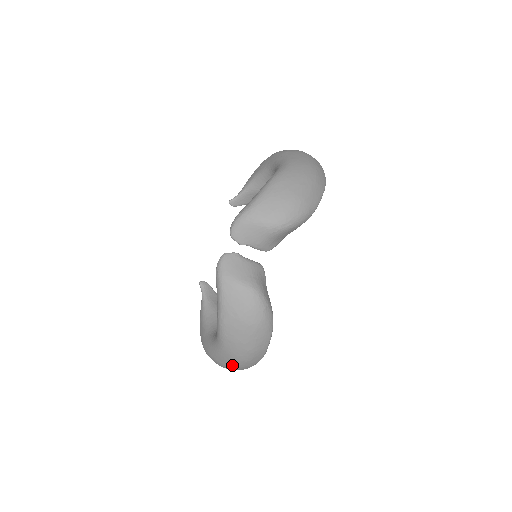
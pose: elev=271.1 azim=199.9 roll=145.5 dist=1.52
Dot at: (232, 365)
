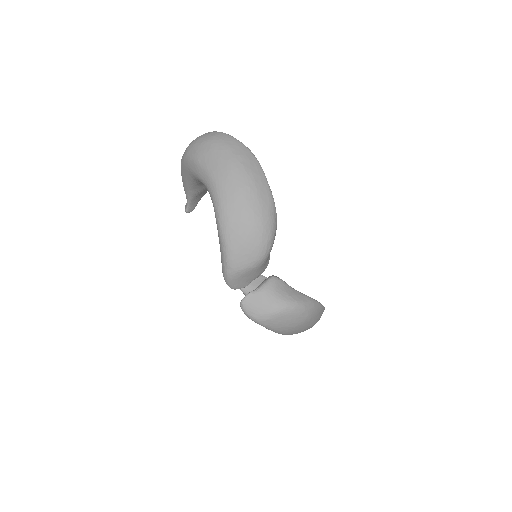
Dot at: occluded
